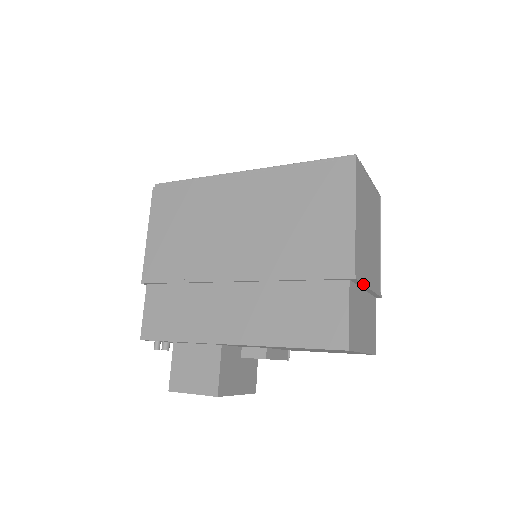
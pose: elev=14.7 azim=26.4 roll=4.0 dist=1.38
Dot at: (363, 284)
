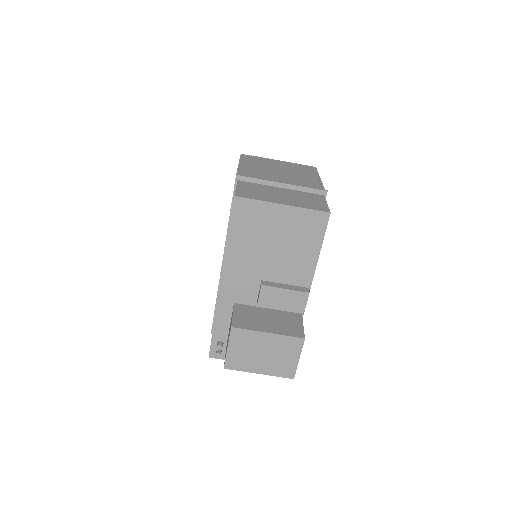
Dot at: (259, 179)
